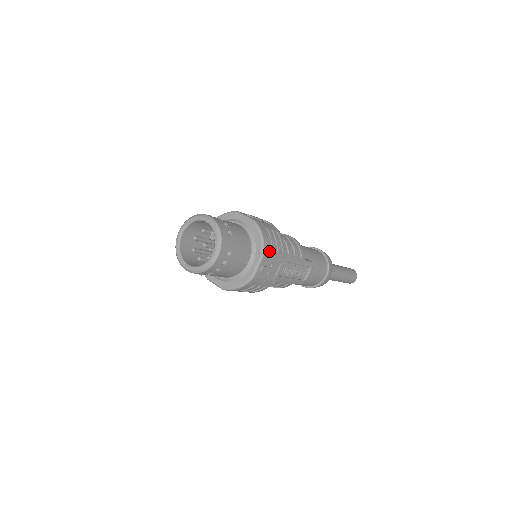
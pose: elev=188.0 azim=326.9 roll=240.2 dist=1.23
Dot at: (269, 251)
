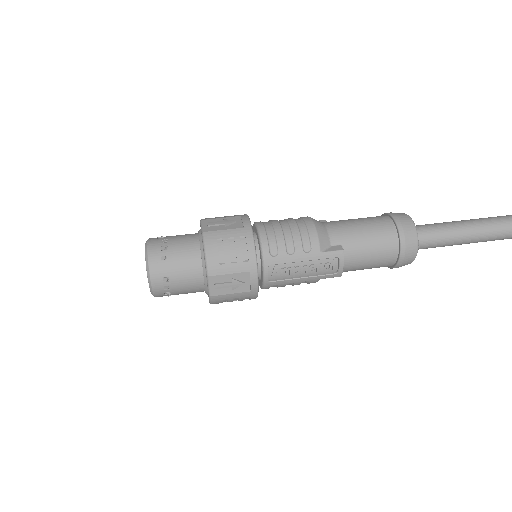
Dot at: (219, 267)
